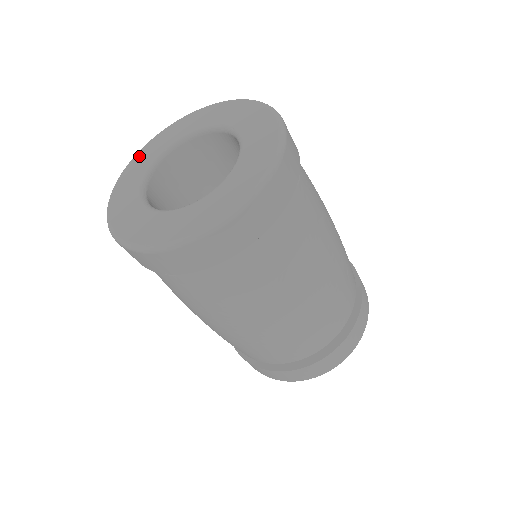
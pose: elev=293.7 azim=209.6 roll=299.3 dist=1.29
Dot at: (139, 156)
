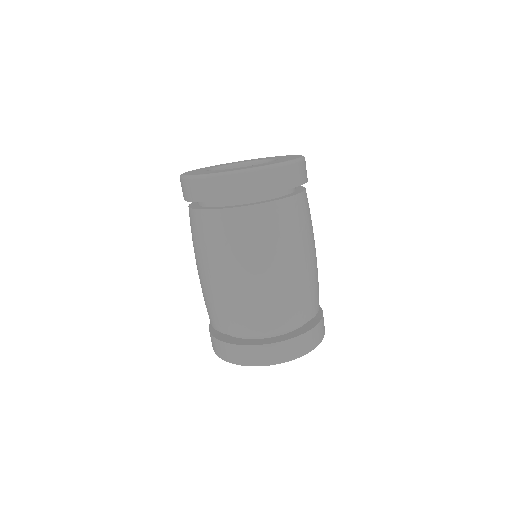
Dot at: (244, 160)
